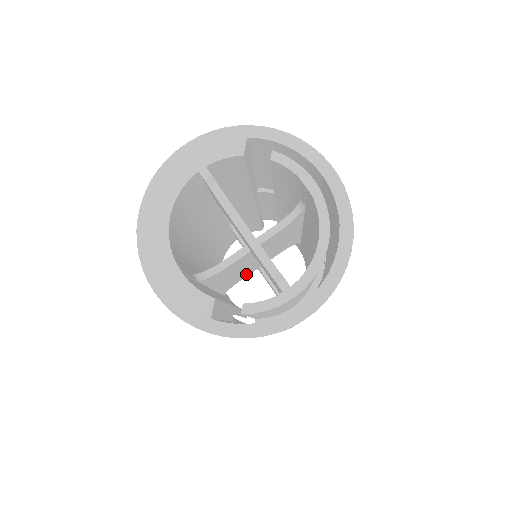
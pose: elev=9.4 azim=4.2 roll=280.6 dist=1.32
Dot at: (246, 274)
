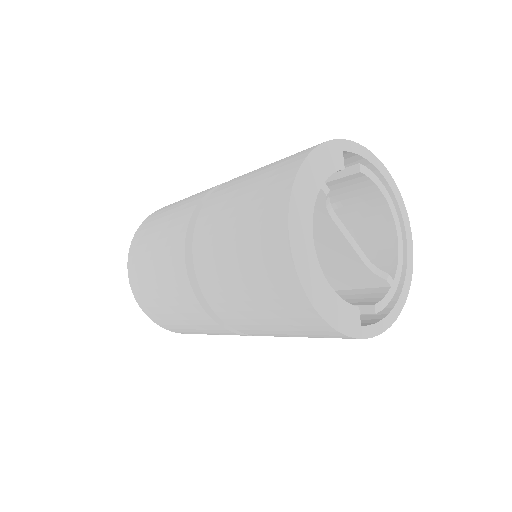
Dot at: occluded
